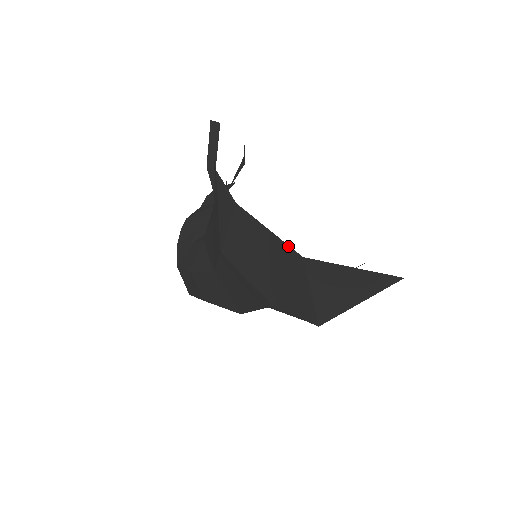
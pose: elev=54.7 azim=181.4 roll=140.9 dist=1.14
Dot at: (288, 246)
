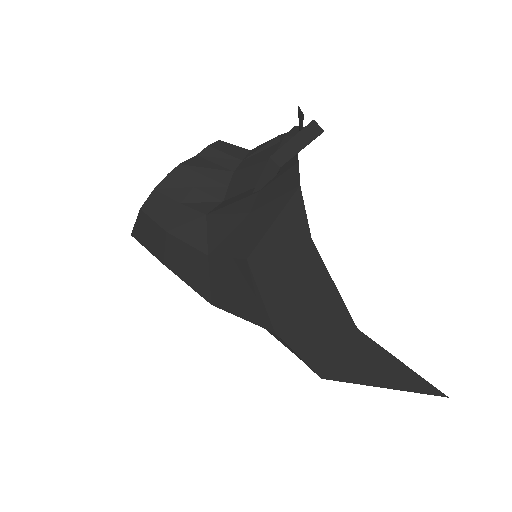
Dot at: (347, 311)
